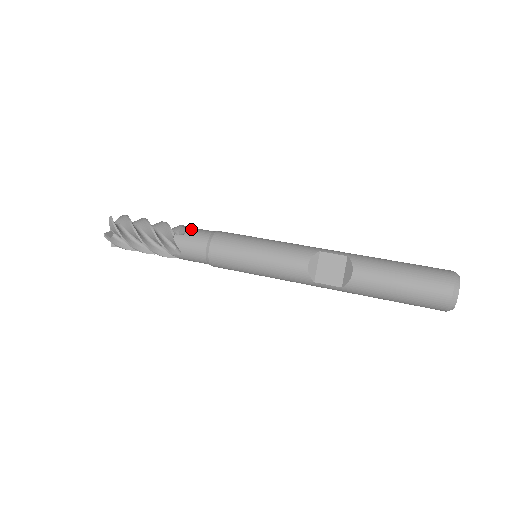
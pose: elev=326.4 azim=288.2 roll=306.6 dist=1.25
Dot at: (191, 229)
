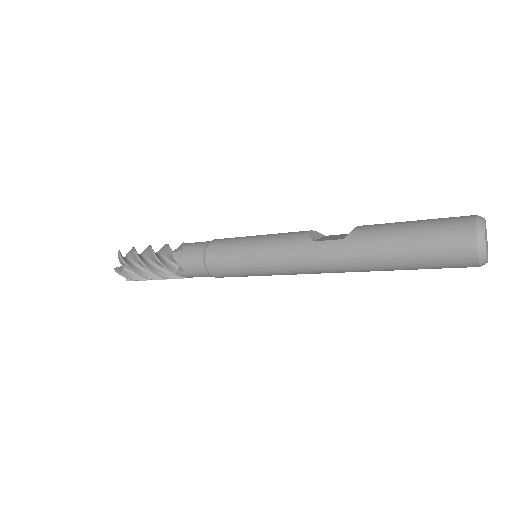
Dot at: occluded
